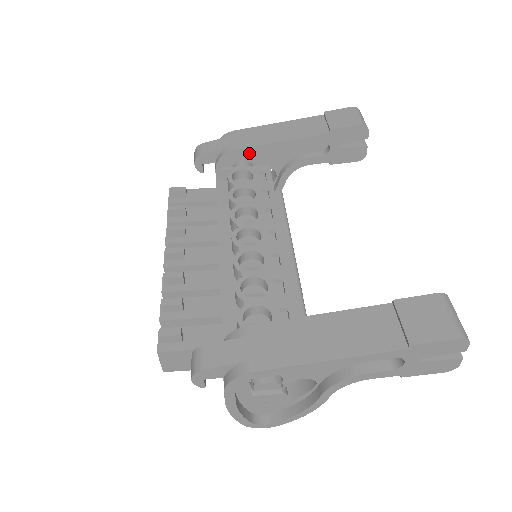
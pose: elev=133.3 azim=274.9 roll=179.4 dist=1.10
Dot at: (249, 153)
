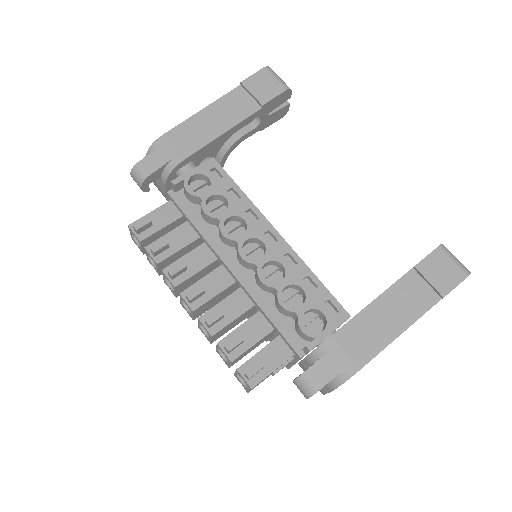
Dot at: (195, 157)
